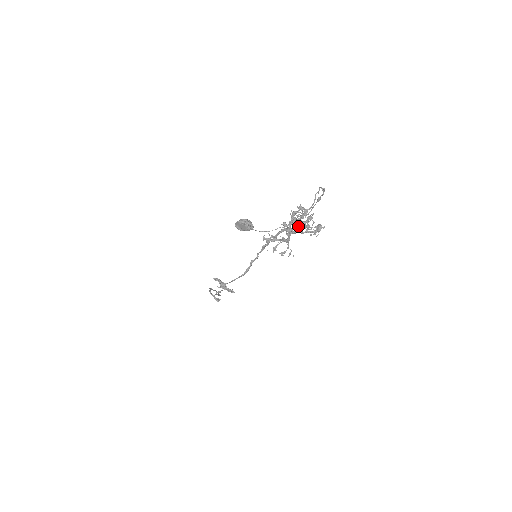
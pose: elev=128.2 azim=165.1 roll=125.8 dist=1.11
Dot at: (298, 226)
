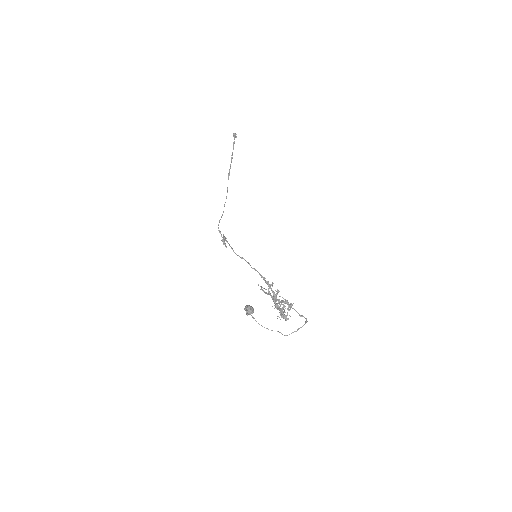
Dot at: occluded
